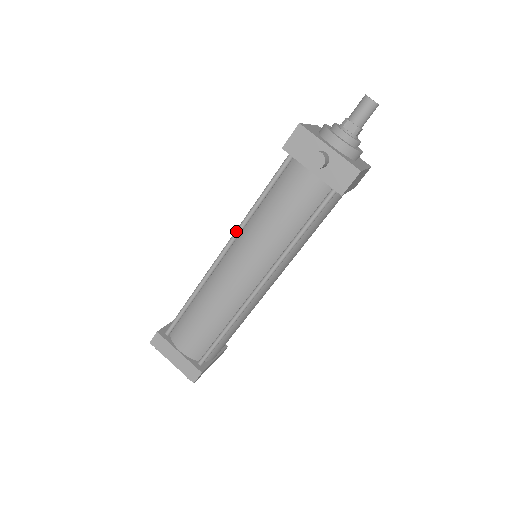
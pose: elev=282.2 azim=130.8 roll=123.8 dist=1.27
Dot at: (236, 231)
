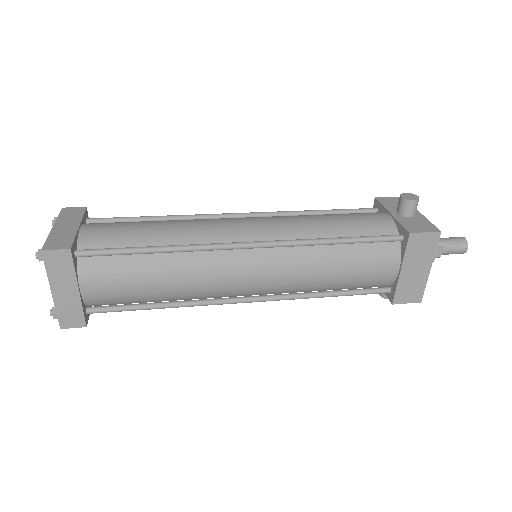
Dot at: occluded
